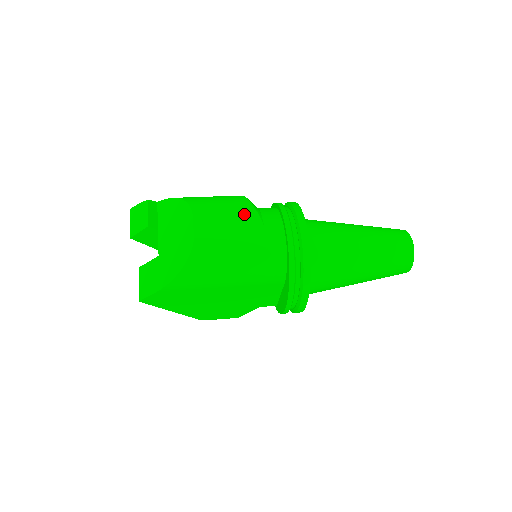
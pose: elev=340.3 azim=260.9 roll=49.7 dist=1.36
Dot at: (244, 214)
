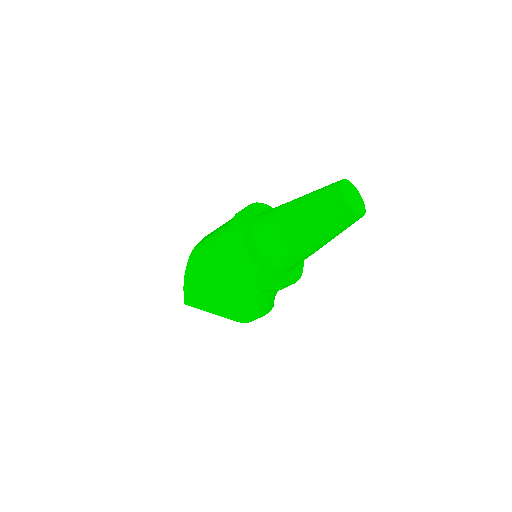
Dot at: occluded
